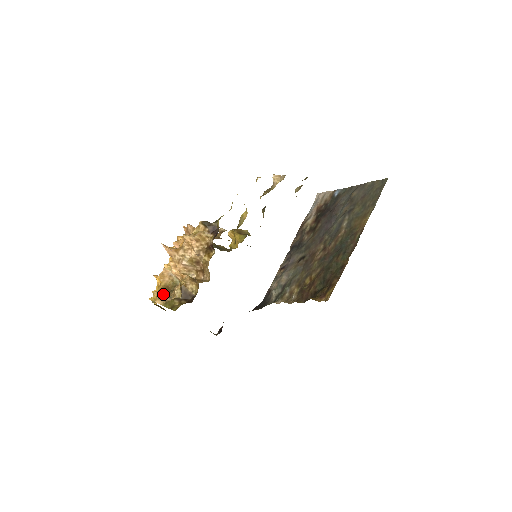
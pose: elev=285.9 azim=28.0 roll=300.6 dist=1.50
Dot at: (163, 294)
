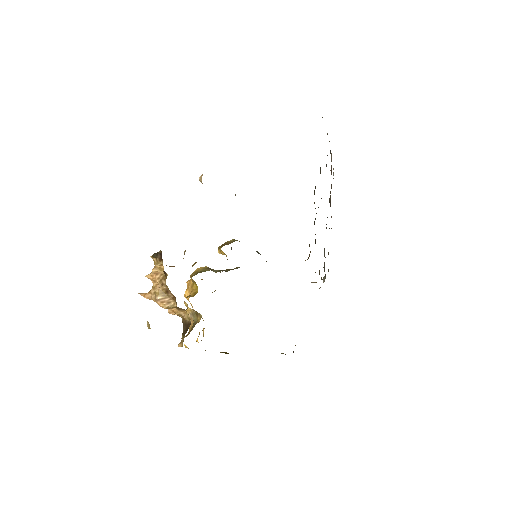
Dot at: occluded
